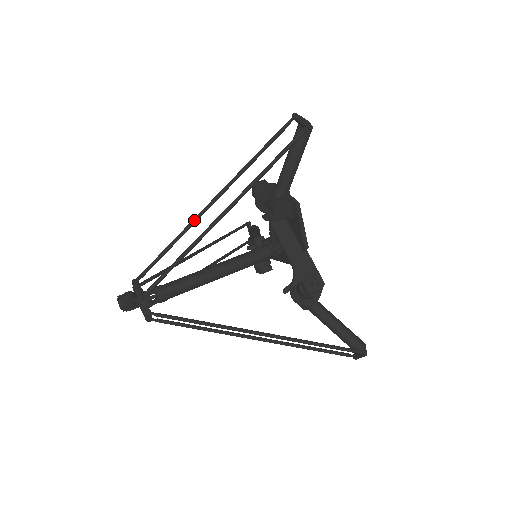
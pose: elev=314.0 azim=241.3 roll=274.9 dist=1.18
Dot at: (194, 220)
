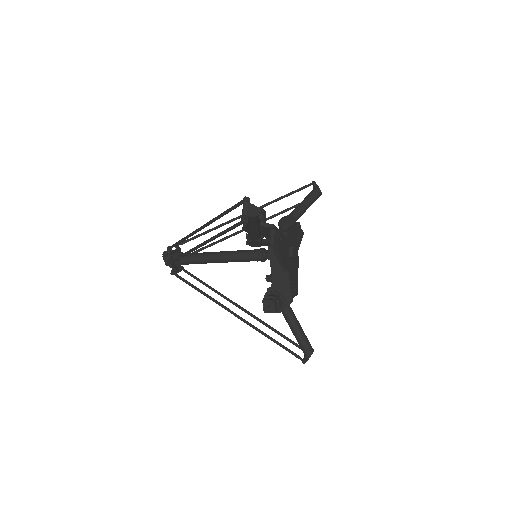
Dot at: (235, 233)
